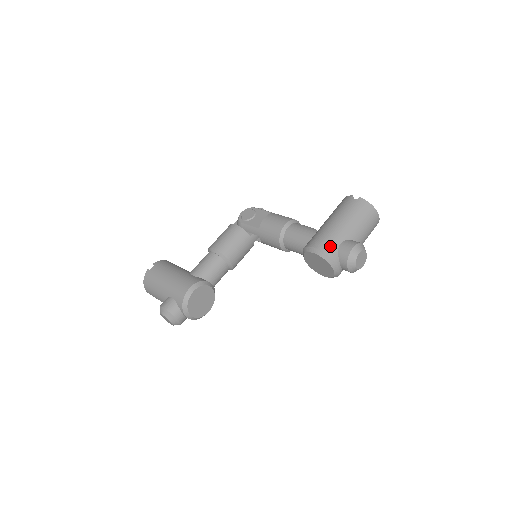
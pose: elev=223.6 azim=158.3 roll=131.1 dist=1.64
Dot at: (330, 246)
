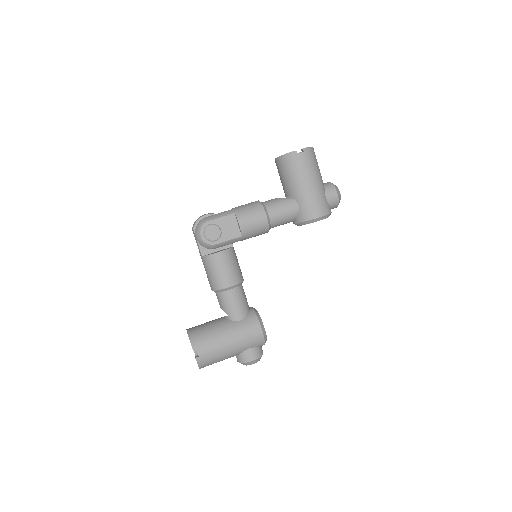
Dot at: (325, 206)
